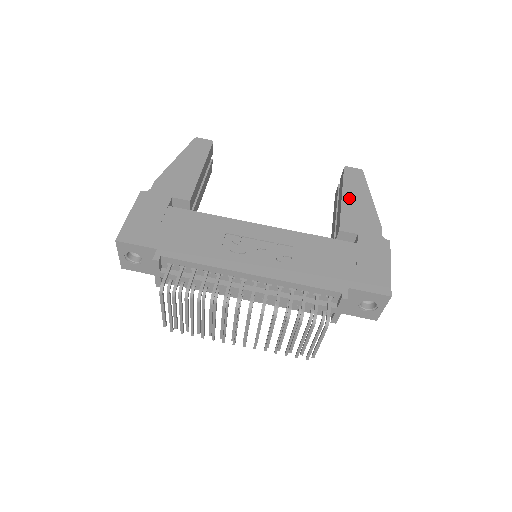
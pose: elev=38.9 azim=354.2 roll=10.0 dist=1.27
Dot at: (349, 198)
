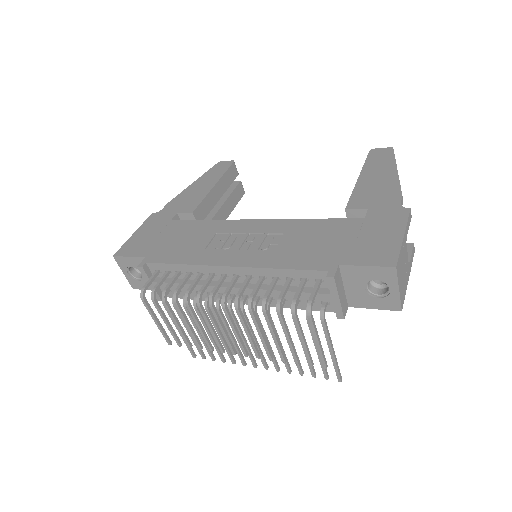
Dot at: (367, 177)
